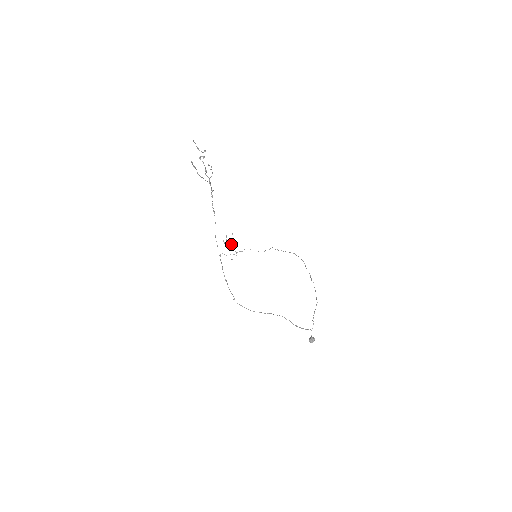
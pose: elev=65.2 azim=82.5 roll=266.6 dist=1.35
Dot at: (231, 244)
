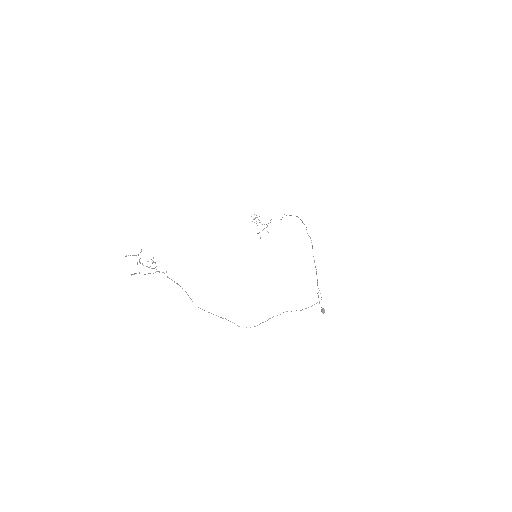
Dot at: occluded
